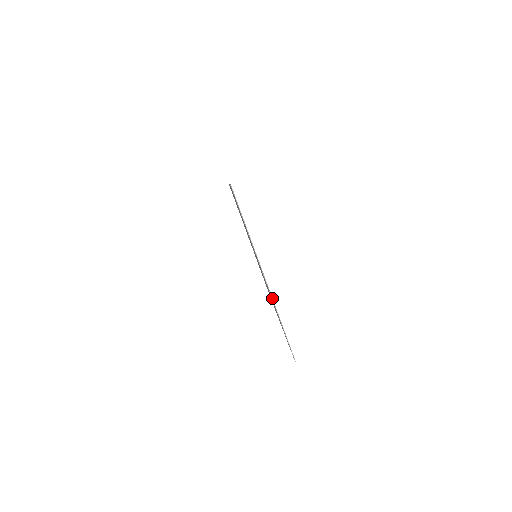
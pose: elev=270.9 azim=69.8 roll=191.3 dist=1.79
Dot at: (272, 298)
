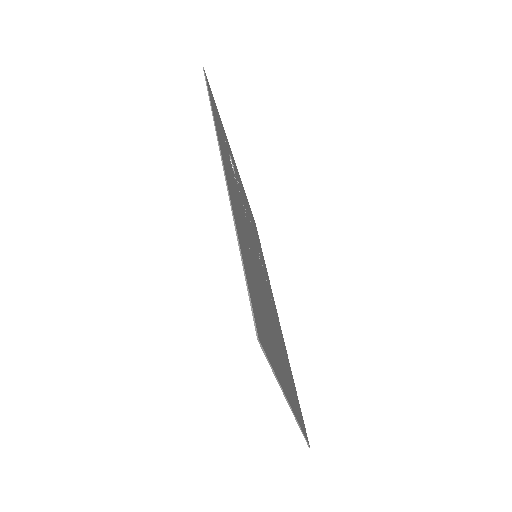
Dot at: (296, 420)
